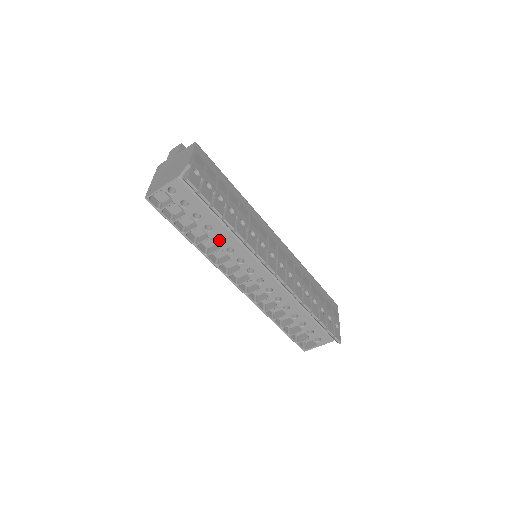
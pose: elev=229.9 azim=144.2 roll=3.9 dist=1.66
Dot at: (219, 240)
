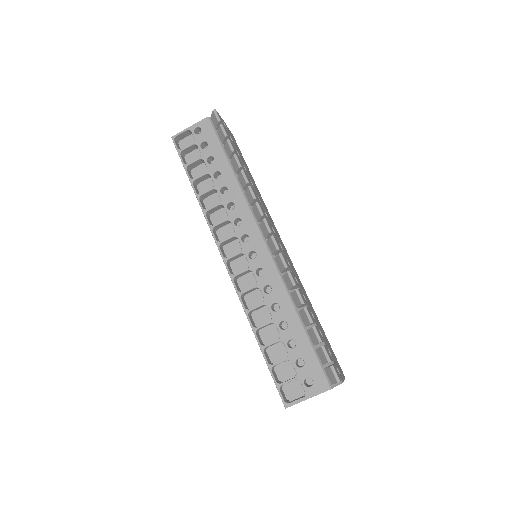
Dot at: (223, 194)
